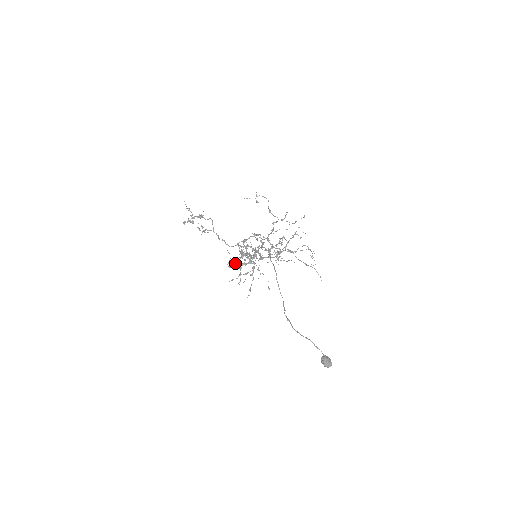
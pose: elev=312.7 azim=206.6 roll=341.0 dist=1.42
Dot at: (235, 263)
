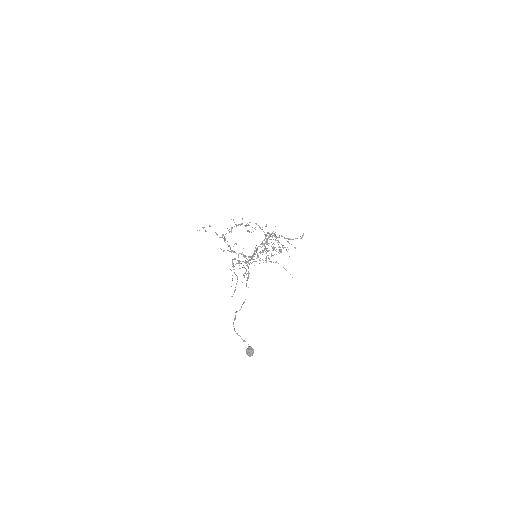
Dot at: (252, 262)
